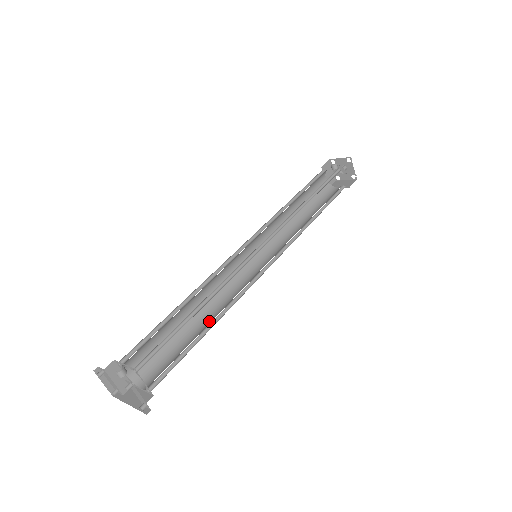
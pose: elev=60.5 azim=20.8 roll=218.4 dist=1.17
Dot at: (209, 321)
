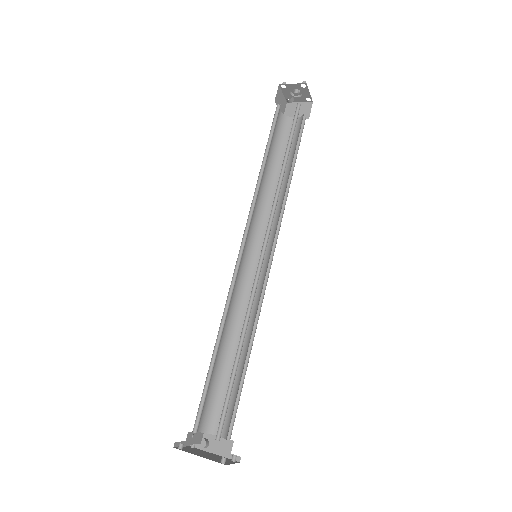
Dot at: occluded
